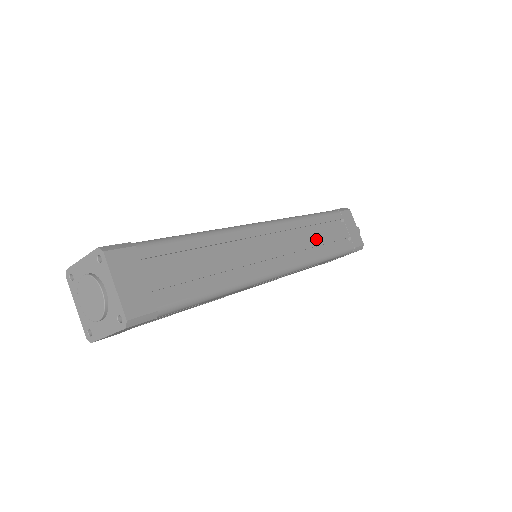
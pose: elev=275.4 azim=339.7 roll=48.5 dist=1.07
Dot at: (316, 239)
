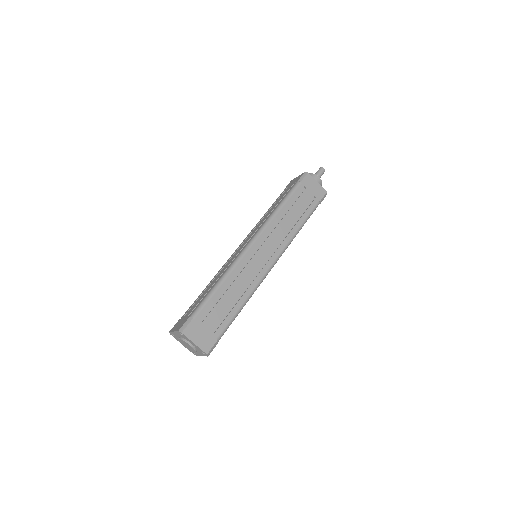
Dot at: (289, 222)
